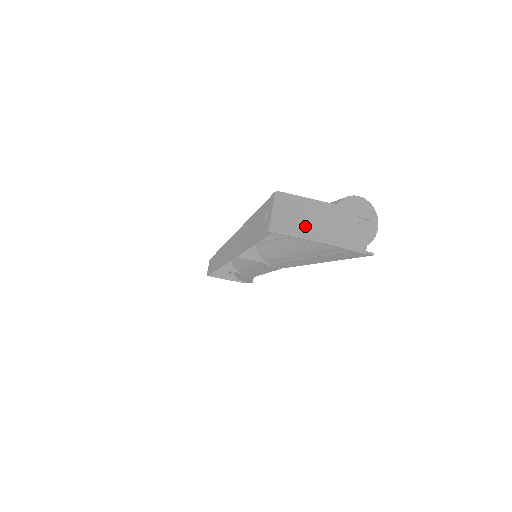
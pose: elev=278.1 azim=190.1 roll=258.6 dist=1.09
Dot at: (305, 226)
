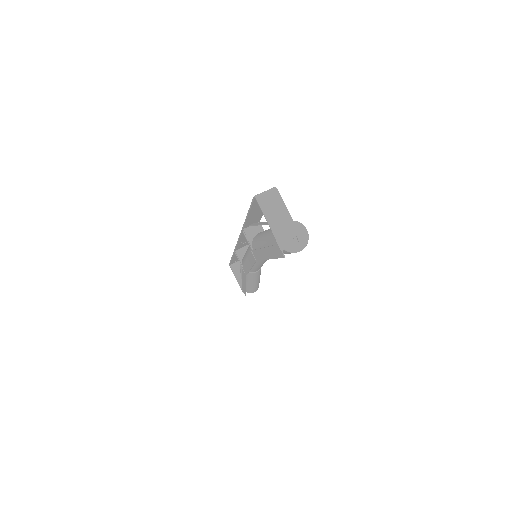
Dot at: (270, 210)
